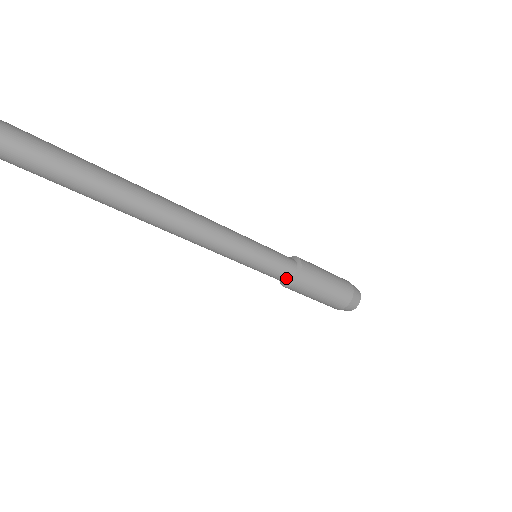
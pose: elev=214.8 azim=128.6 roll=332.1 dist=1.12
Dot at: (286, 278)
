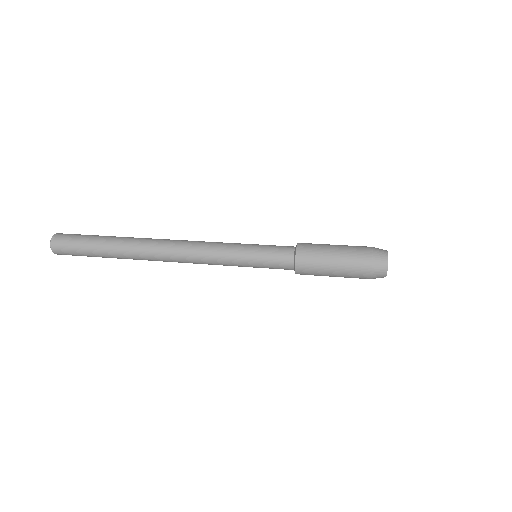
Dot at: occluded
